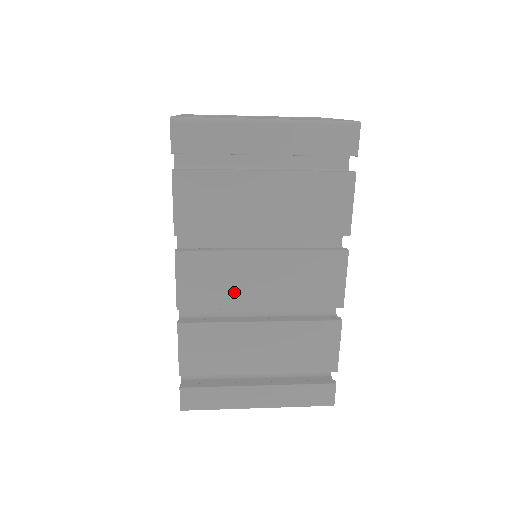
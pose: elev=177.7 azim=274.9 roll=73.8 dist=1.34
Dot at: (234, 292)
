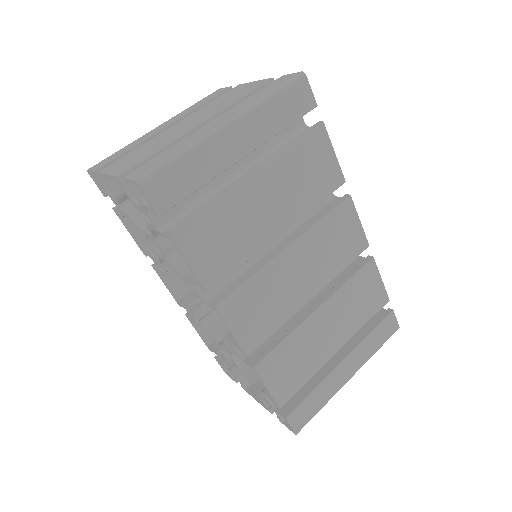
Dot at: (284, 302)
